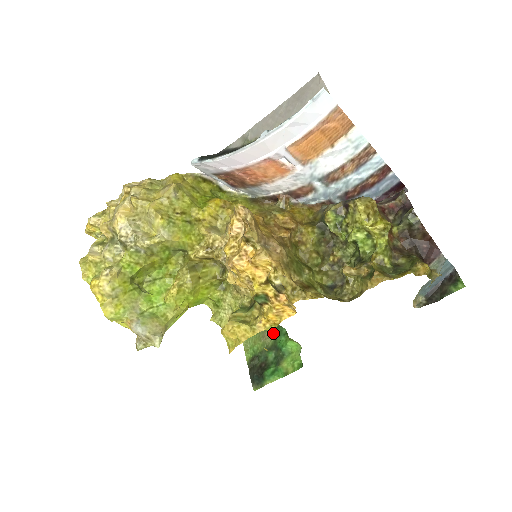
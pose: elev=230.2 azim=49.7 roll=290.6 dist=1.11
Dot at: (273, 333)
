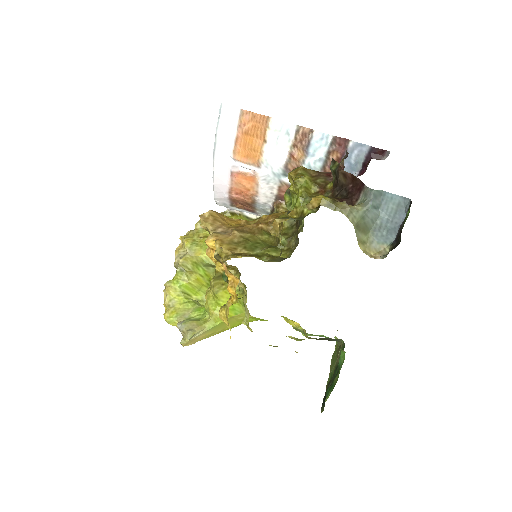
Dot at: occluded
